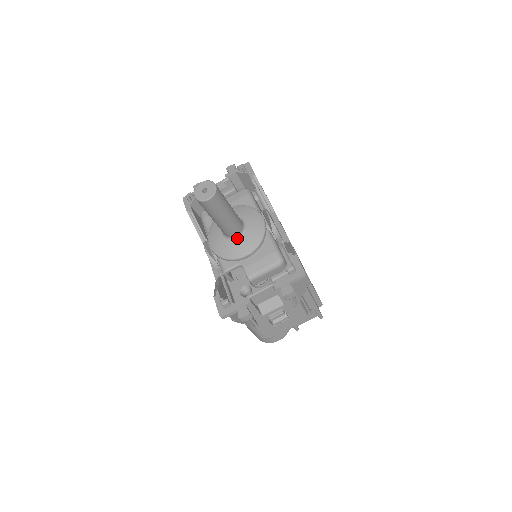
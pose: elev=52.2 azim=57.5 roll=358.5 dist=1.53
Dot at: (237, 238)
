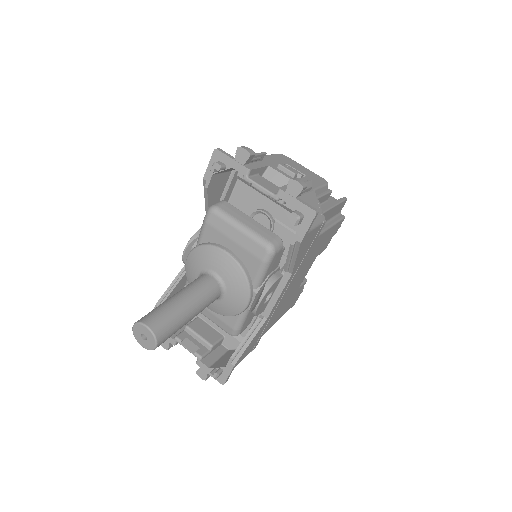
Dot at: occluded
